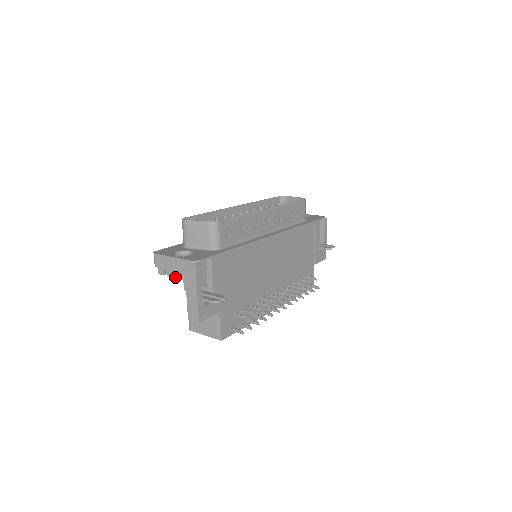
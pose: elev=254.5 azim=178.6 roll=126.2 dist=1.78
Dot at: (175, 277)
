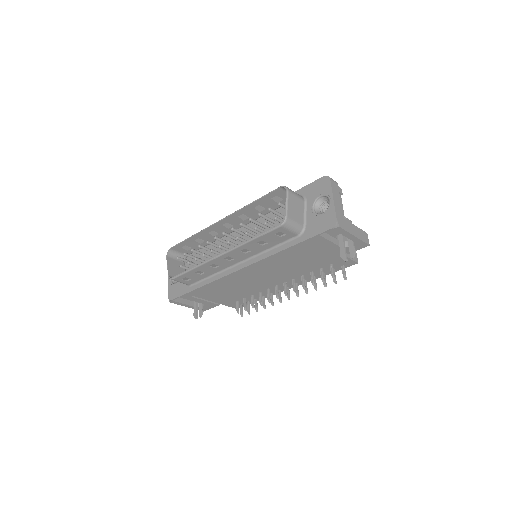
Dot at: occluded
